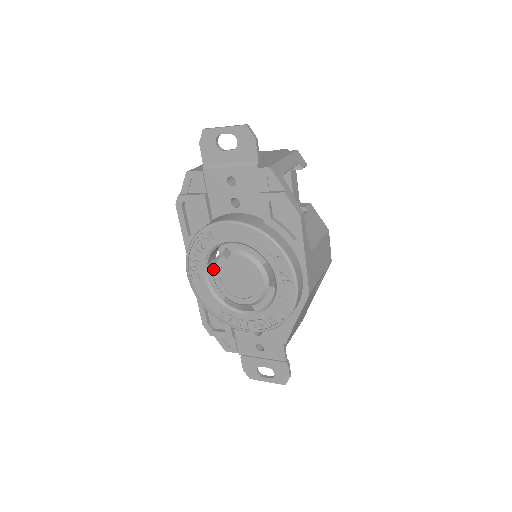
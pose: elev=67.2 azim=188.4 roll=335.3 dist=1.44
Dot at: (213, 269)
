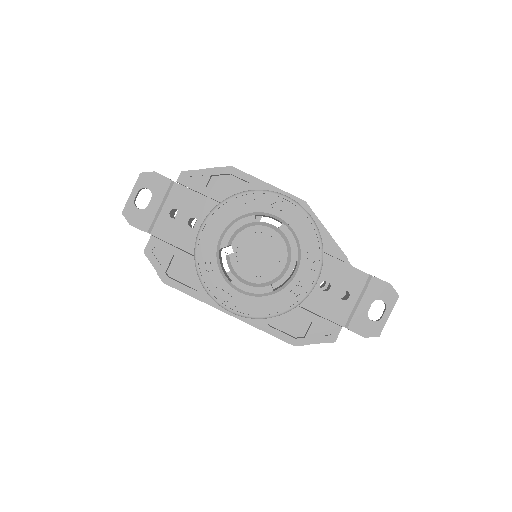
Dot at: (237, 276)
